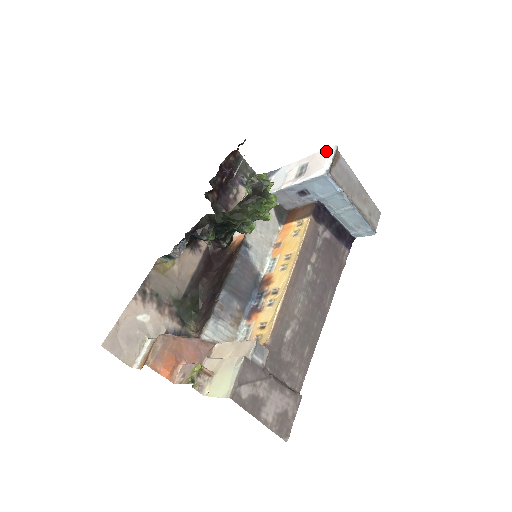
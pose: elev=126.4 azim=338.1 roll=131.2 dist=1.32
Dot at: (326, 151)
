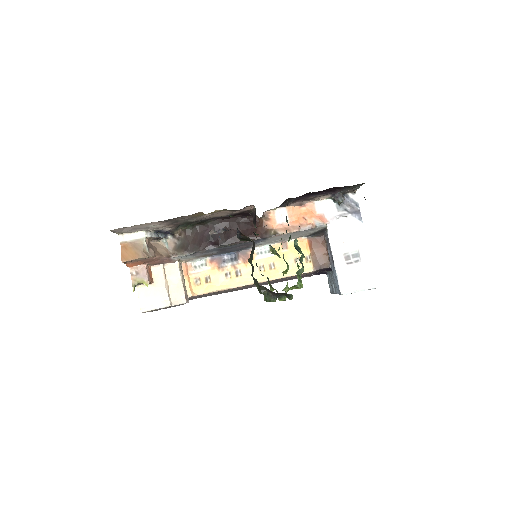
Dot at: (371, 279)
